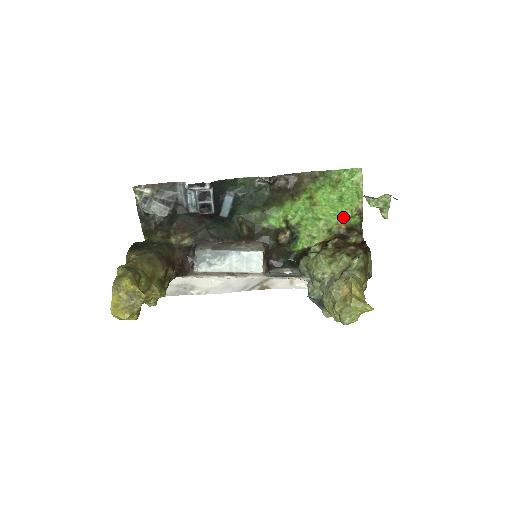
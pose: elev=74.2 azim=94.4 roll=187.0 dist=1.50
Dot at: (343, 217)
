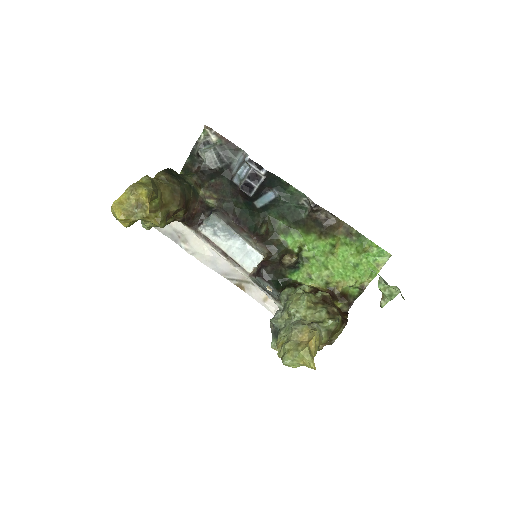
Dot at: (346, 281)
